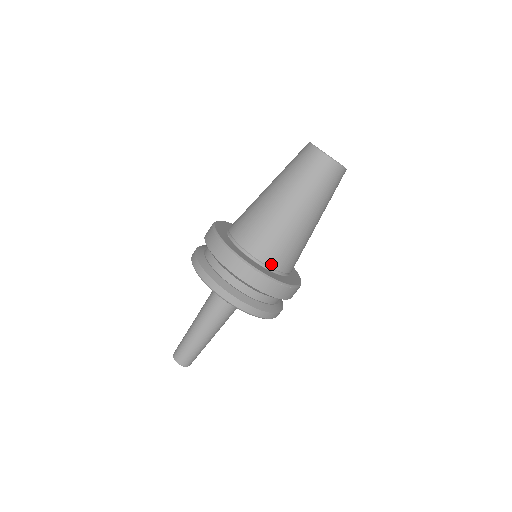
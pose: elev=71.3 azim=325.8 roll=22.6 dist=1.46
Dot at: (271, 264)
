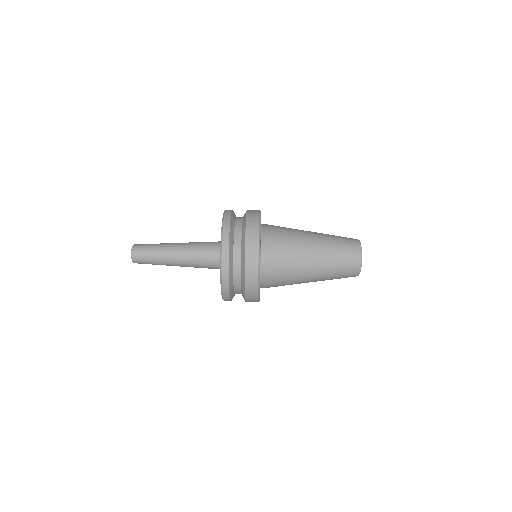
Dot at: (266, 251)
